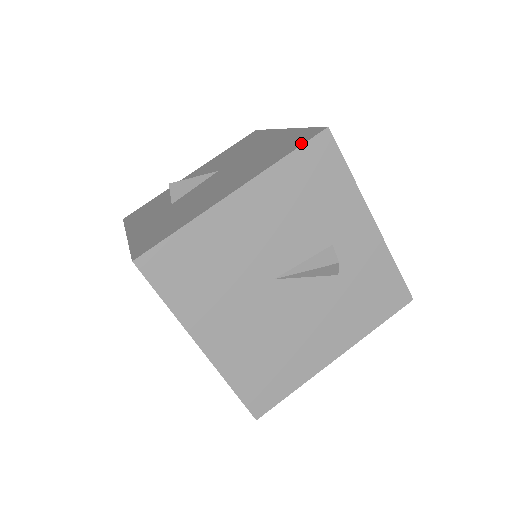
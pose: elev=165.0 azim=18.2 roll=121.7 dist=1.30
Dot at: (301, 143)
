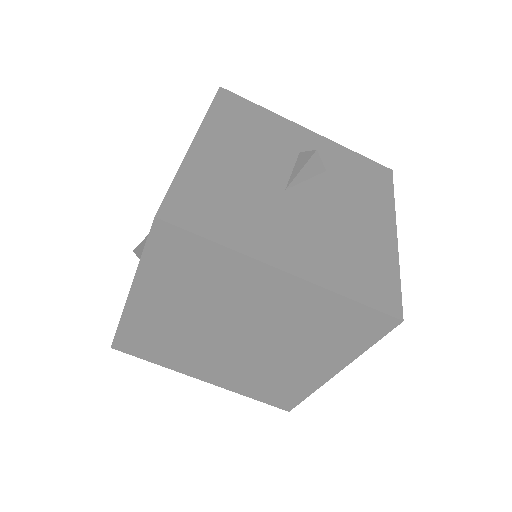
Dot at: occluded
